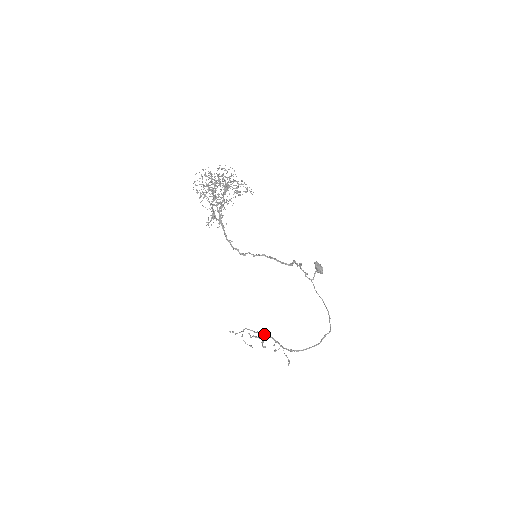
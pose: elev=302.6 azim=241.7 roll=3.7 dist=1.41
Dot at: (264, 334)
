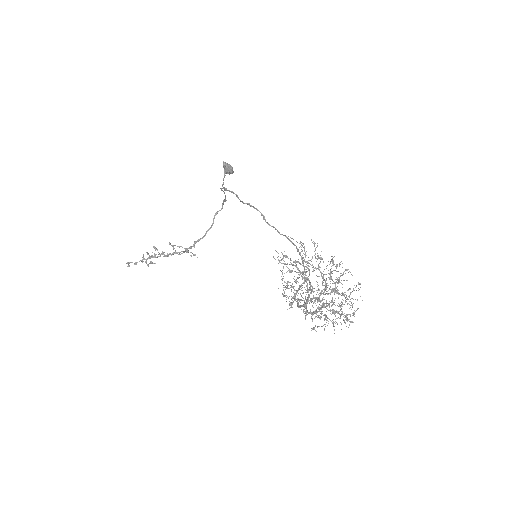
Dot at: (176, 253)
